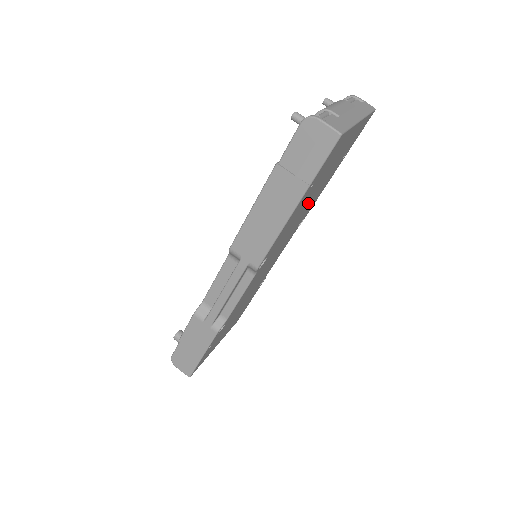
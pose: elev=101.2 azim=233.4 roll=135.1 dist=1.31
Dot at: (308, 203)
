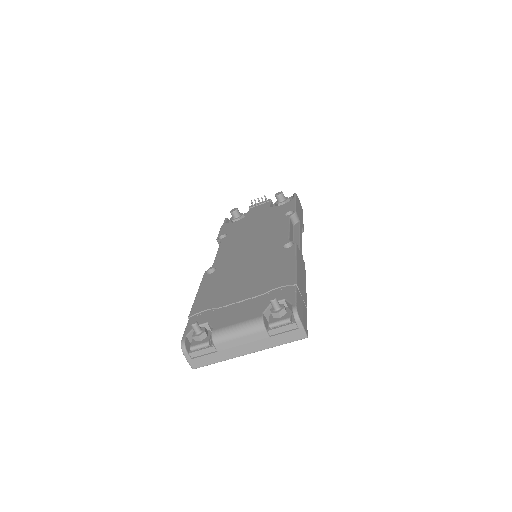
Dot at: occluded
